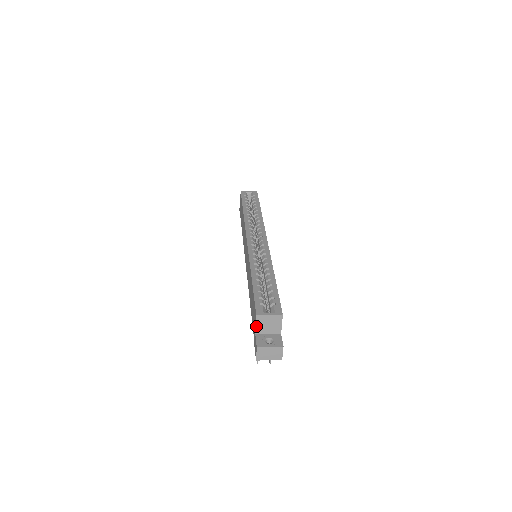
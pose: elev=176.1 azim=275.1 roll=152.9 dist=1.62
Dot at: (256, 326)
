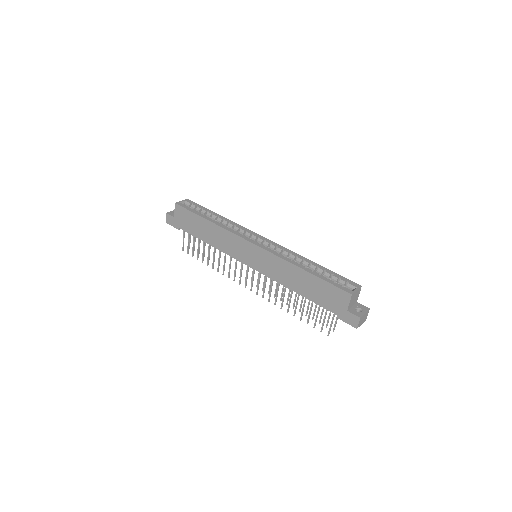
Dot at: (349, 304)
